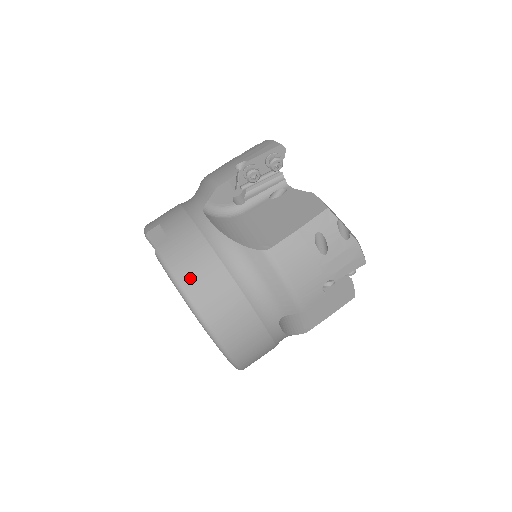
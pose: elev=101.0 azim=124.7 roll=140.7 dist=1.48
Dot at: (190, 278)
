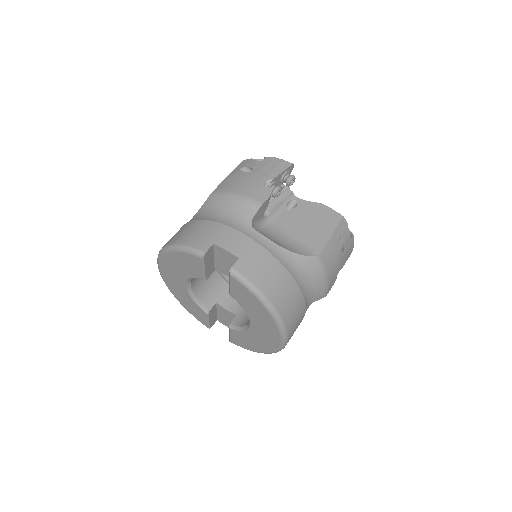
Dot at: (270, 289)
